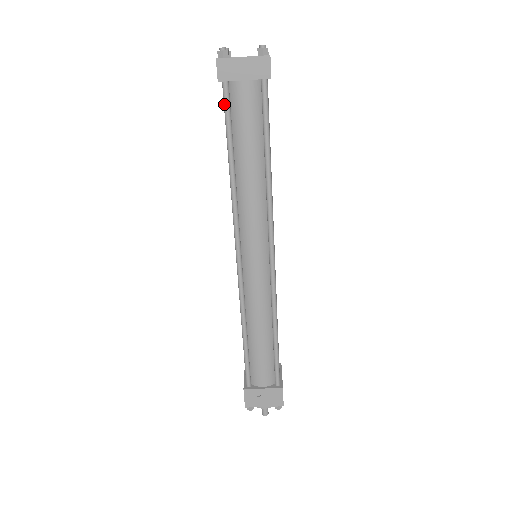
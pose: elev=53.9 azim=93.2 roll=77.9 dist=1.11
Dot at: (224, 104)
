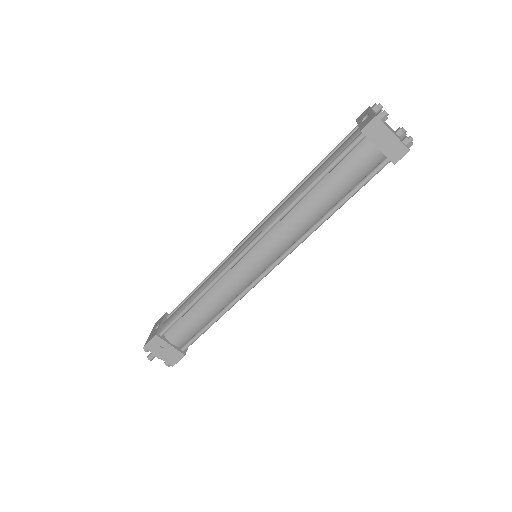
Dot at: (347, 148)
